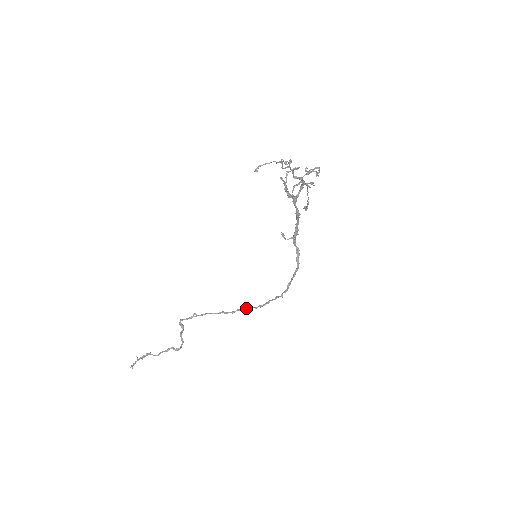
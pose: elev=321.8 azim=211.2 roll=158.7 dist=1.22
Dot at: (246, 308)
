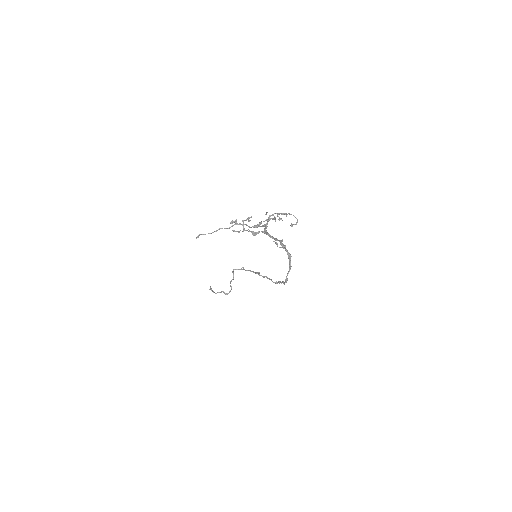
Dot at: (269, 279)
